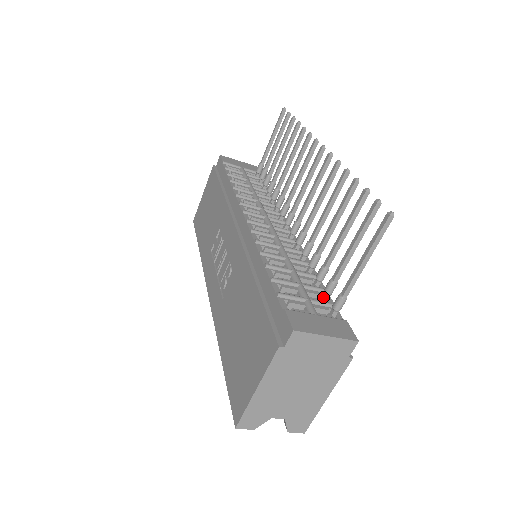
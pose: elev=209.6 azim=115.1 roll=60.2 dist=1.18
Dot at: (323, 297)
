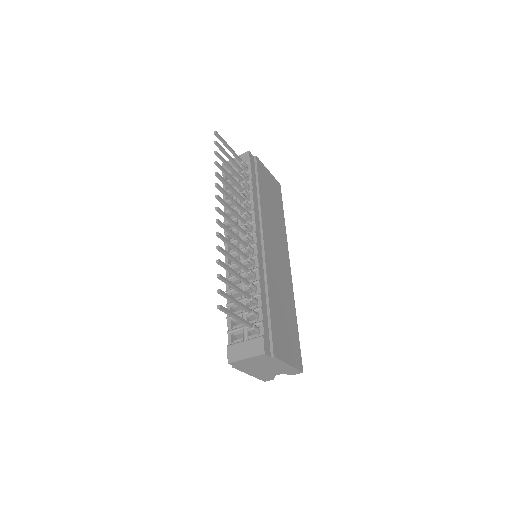
Dot at: (256, 317)
